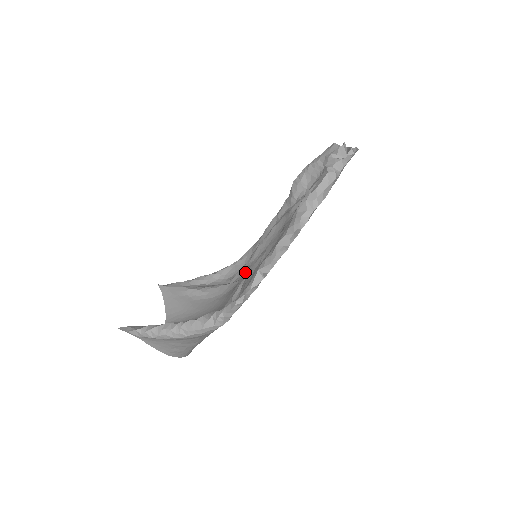
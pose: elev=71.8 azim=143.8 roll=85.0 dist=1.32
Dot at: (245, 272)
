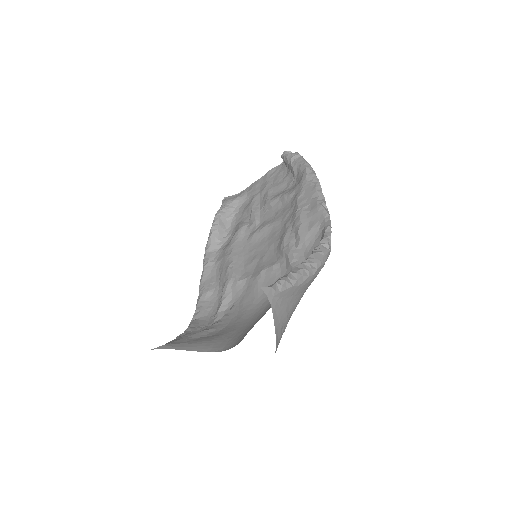
Dot at: (234, 295)
